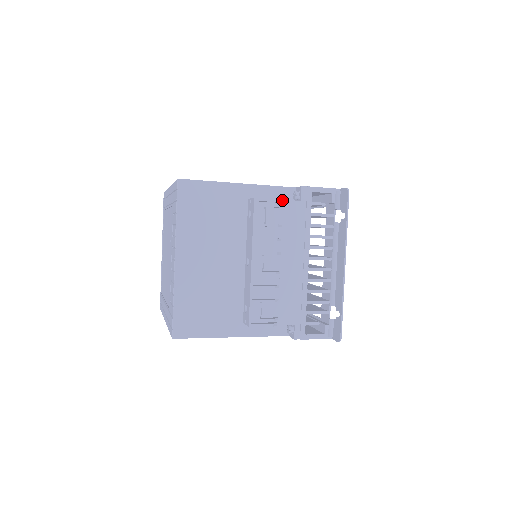
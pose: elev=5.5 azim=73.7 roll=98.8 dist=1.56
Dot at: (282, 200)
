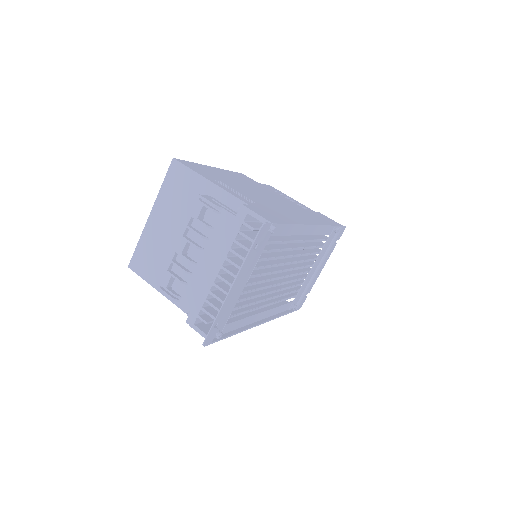
Dot at: (222, 208)
